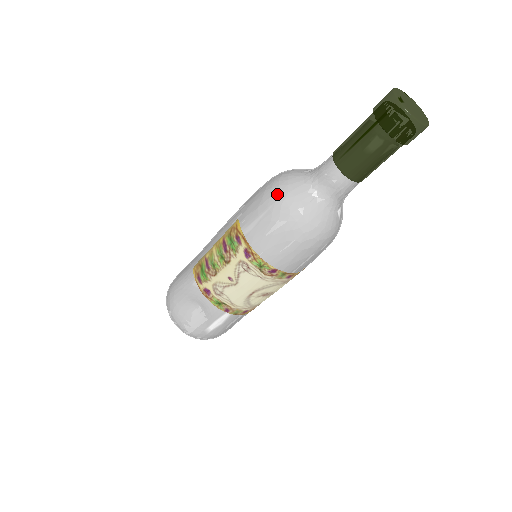
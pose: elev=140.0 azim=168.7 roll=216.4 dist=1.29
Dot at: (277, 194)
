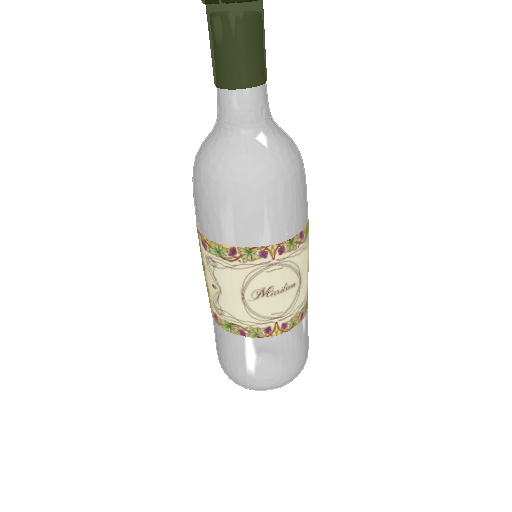
Dot at: occluded
